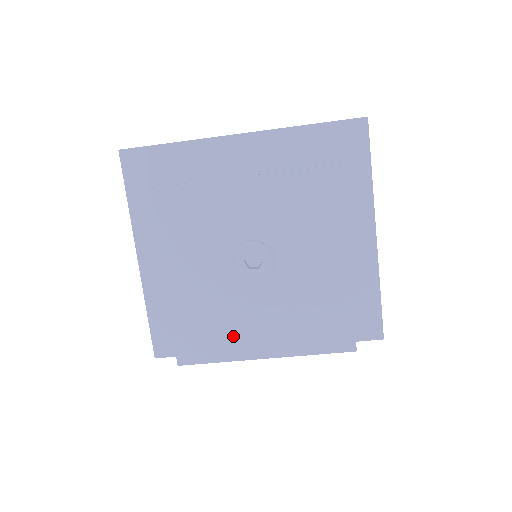
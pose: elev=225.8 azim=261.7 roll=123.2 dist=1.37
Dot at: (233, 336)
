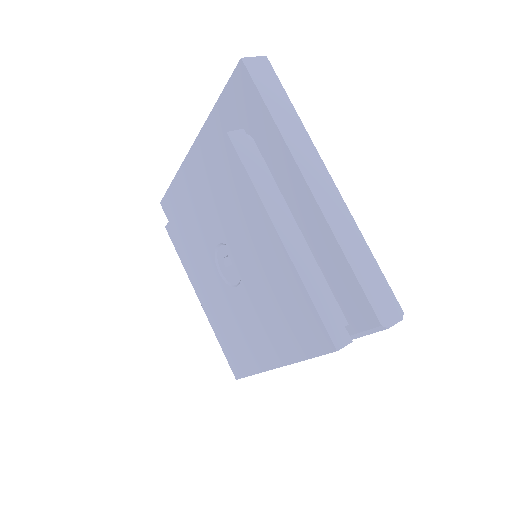
Dot at: (249, 346)
